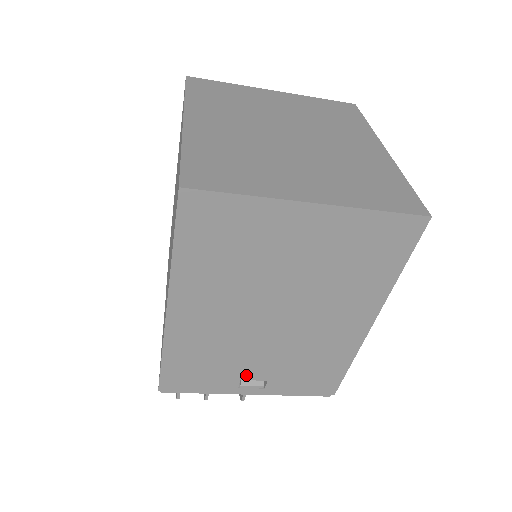
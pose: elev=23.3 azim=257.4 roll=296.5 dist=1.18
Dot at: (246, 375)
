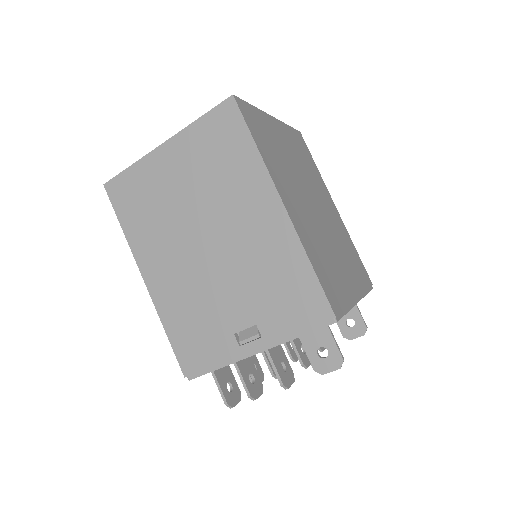
Dot at: (234, 325)
